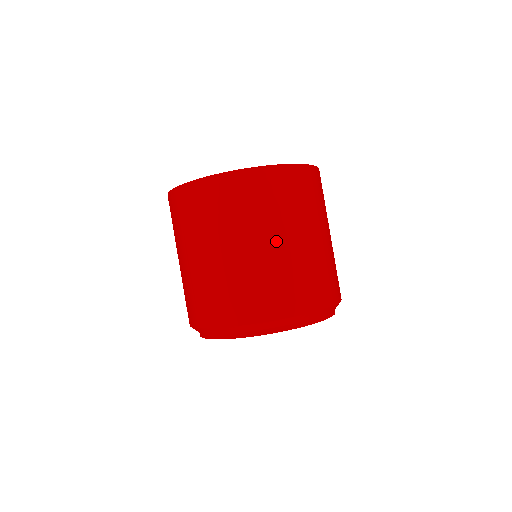
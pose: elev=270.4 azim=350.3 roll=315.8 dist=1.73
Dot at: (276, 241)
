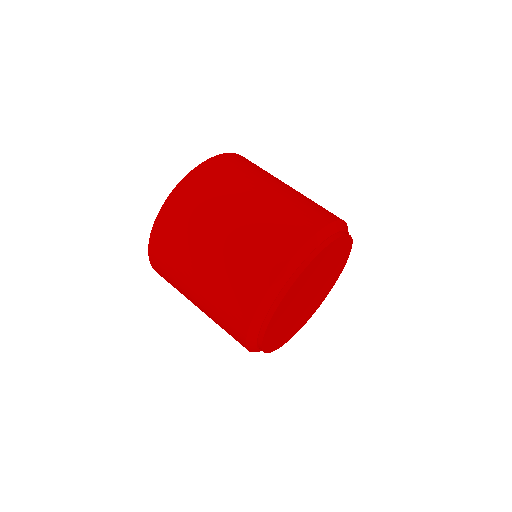
Dot at: occluded
